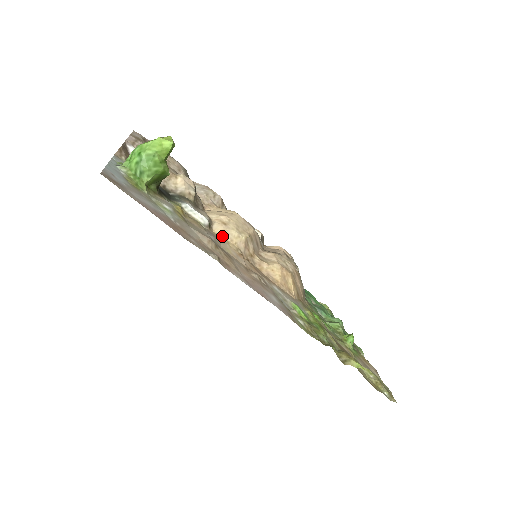
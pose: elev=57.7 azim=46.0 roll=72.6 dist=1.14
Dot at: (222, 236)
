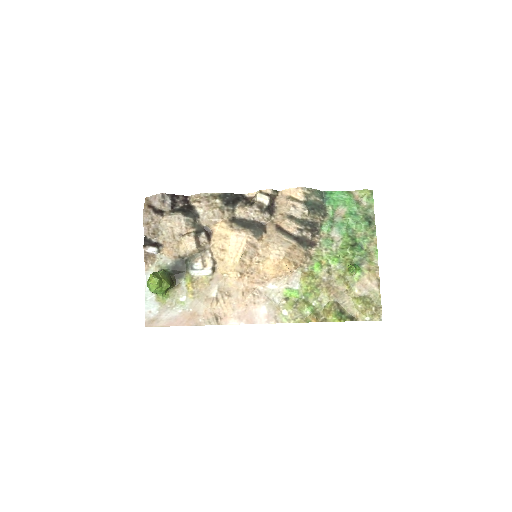
Dot at: (224, 271)
